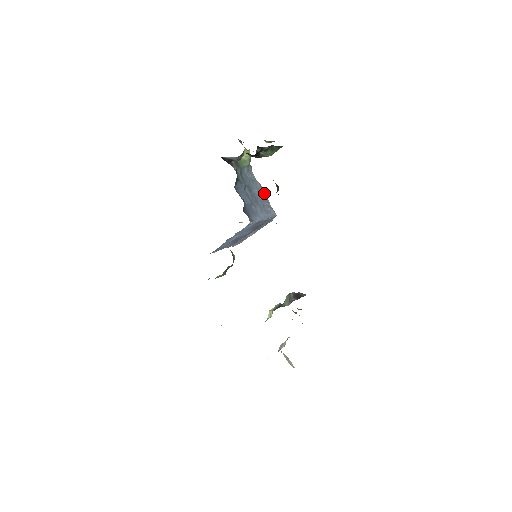
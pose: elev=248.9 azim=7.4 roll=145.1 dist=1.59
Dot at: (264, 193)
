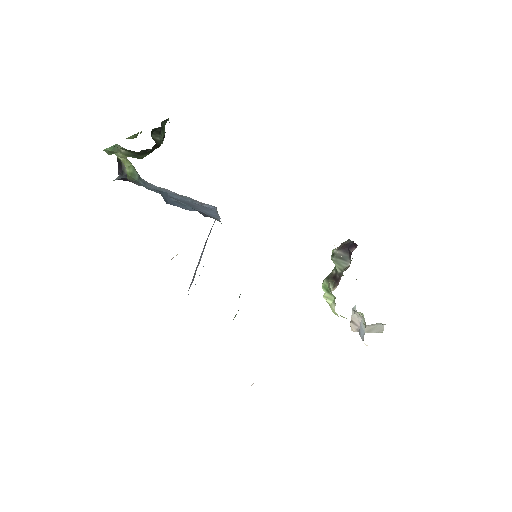
Dot at: (182, 196)
